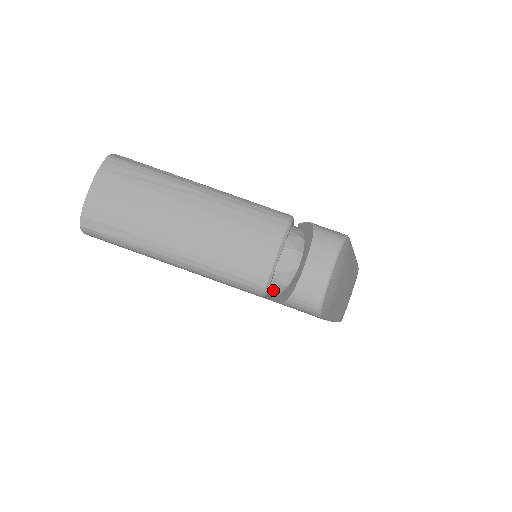
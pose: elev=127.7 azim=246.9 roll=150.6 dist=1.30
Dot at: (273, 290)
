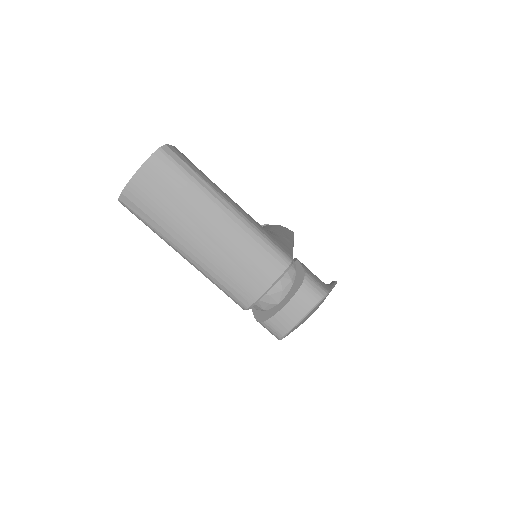
Dot at: (254, 306)
